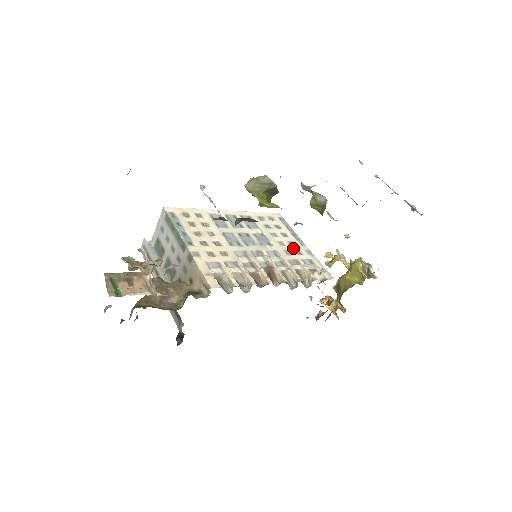
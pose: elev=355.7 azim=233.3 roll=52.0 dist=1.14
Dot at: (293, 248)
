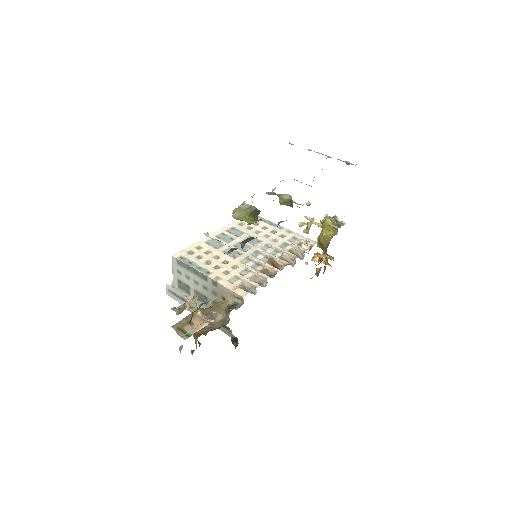
Dot at: (277, 235)
